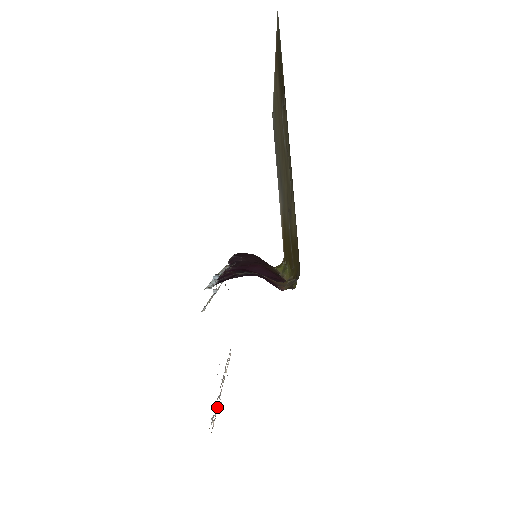
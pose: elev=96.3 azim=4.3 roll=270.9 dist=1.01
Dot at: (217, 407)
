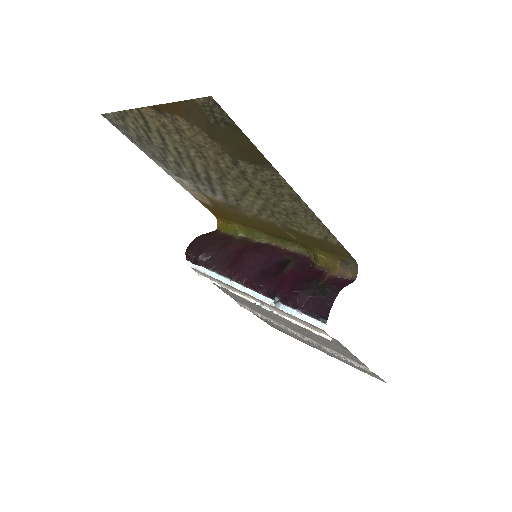
Dot at: (335, 354)
